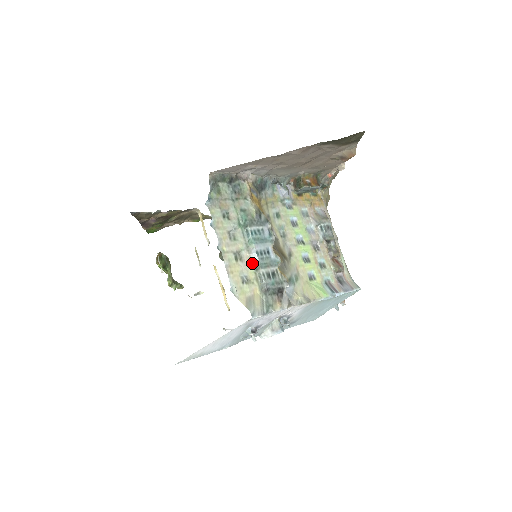
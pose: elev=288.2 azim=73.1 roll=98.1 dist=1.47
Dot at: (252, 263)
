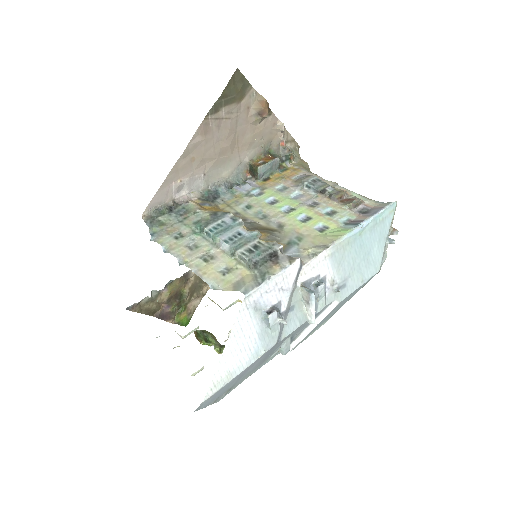
Dot at: (226, 254)
